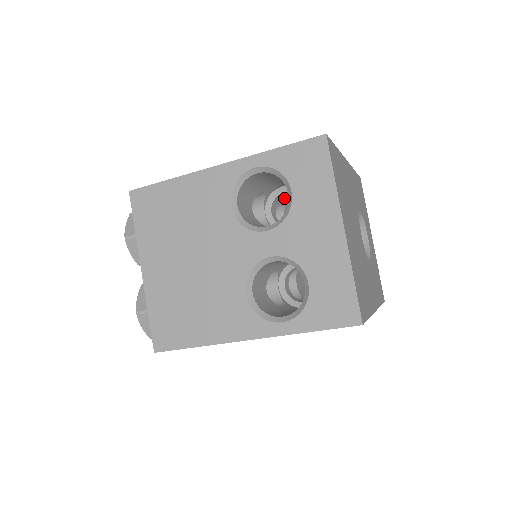
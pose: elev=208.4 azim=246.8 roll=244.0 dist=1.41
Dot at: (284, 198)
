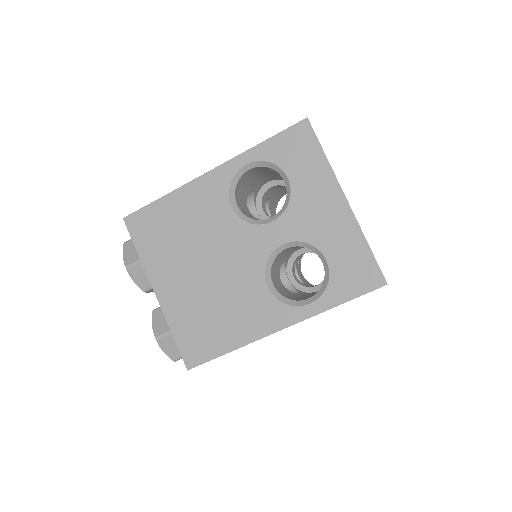
Dot at: (268, 196)
